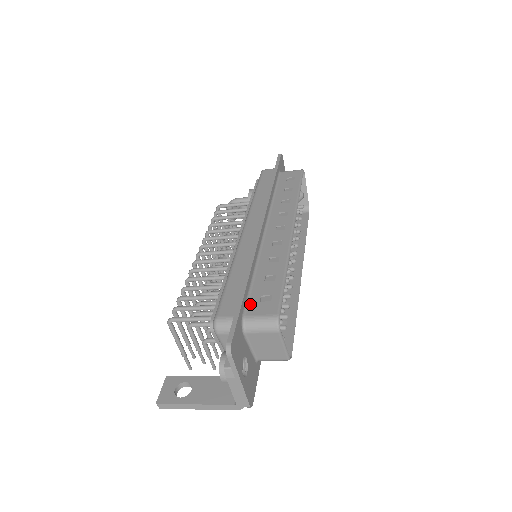
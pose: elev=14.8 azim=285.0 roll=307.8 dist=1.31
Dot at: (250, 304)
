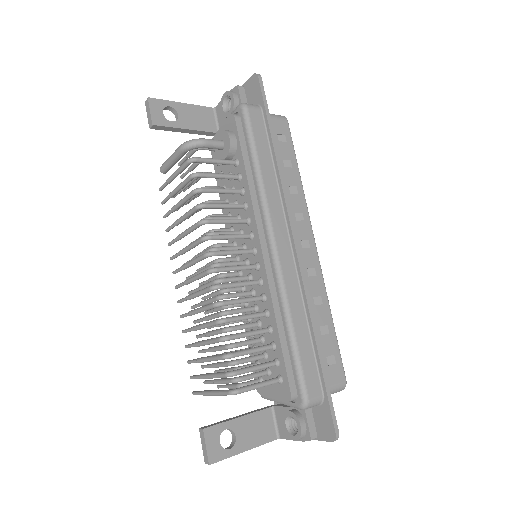
Dot at: occluded
